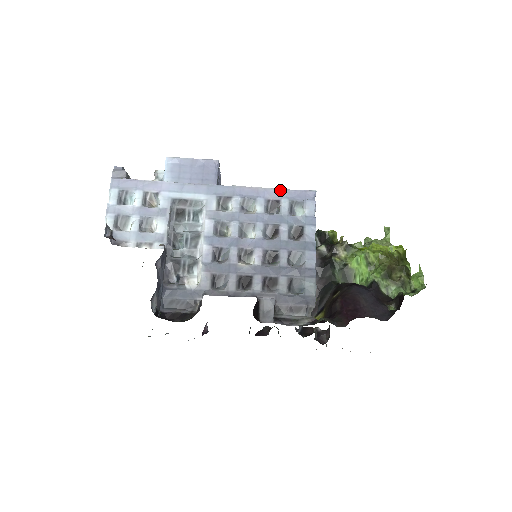
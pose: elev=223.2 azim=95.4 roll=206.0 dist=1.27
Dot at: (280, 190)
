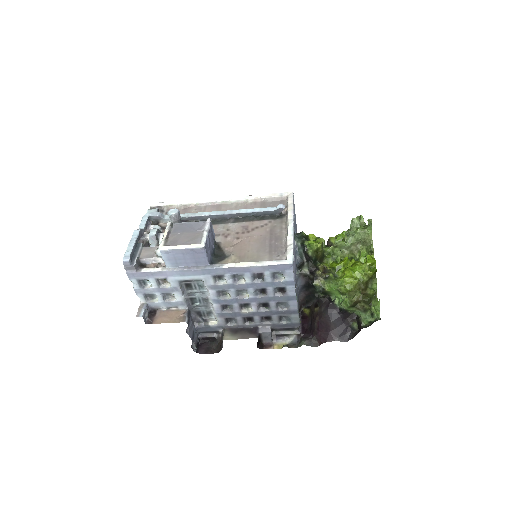
Dot at: (262, 267)
